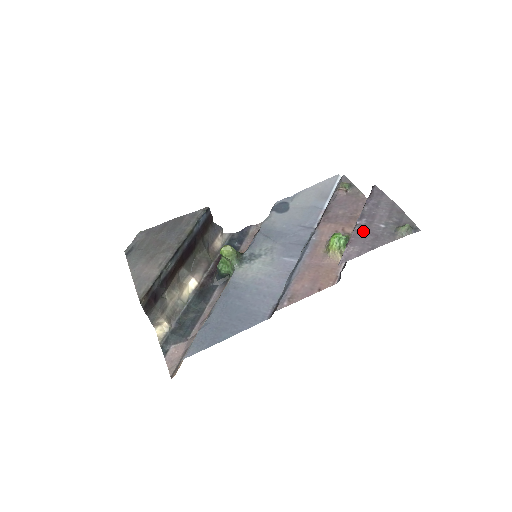
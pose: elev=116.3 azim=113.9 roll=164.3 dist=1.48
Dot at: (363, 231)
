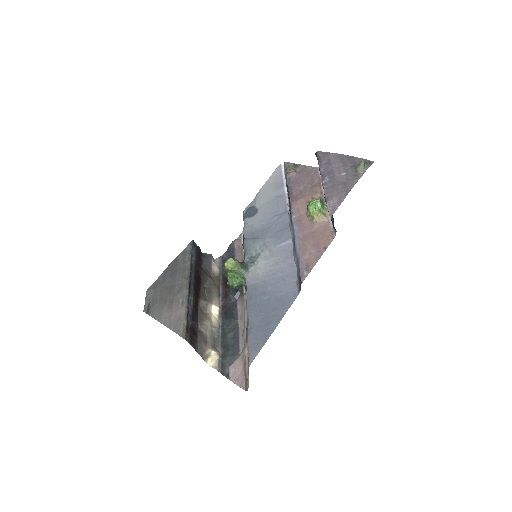
Dot at: (331, 185)
